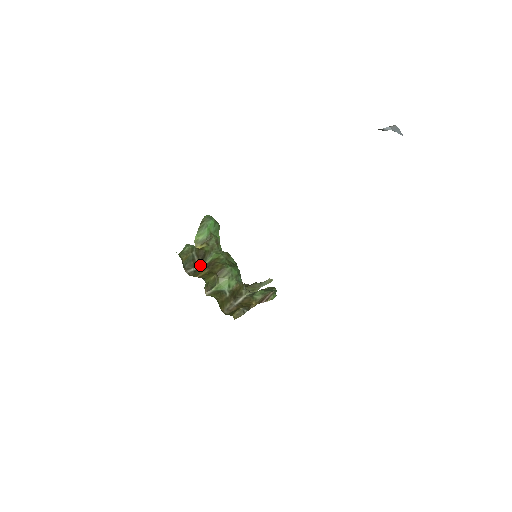
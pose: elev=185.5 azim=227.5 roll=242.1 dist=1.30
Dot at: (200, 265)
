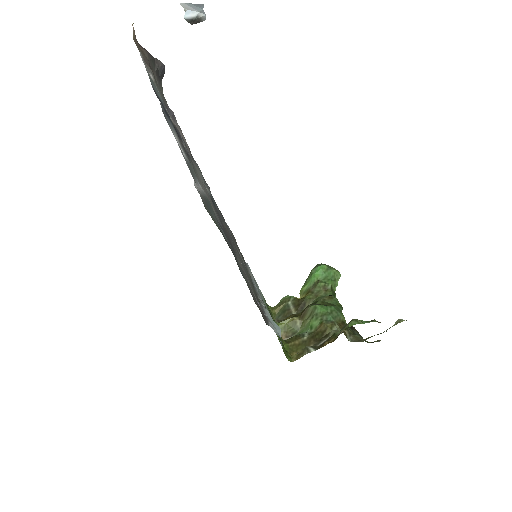
Dot at: occluded
